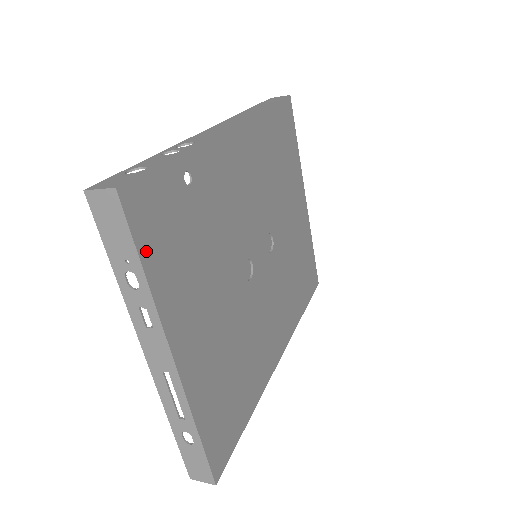
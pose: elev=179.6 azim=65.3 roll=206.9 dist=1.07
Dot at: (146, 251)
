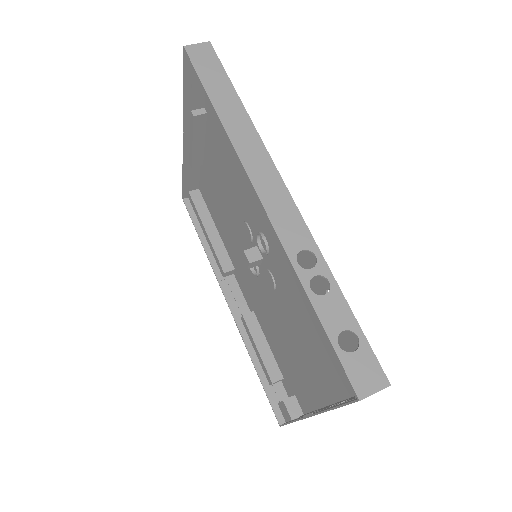
Dot at: occluded
